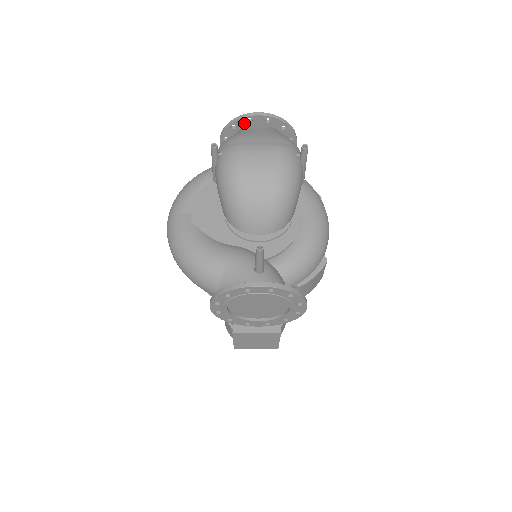
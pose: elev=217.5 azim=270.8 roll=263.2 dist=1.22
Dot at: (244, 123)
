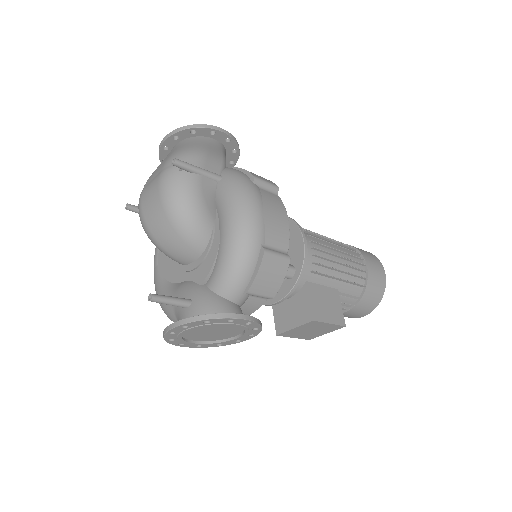
Dot at: (166, 153)
